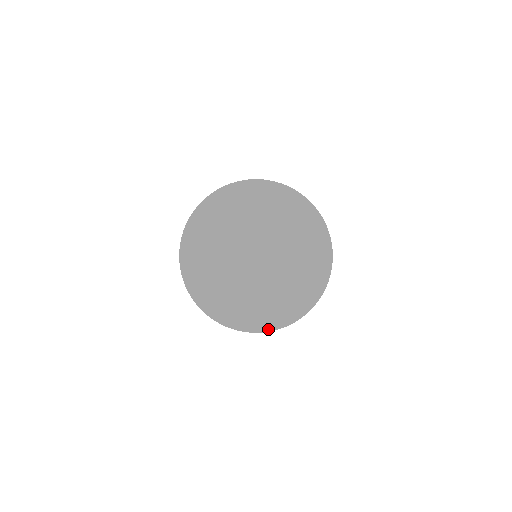
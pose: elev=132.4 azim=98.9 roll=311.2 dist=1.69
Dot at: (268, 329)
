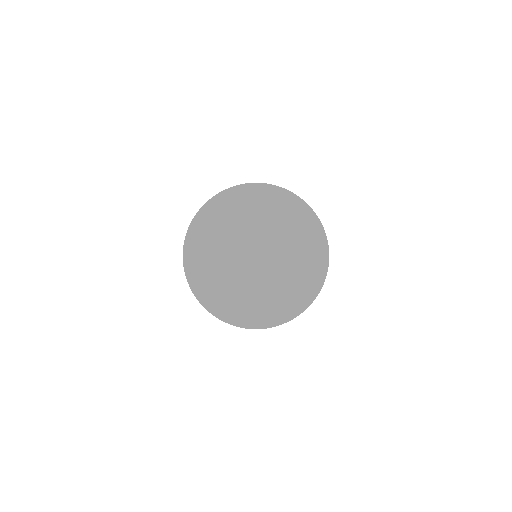
Dot at: (239, 256)
